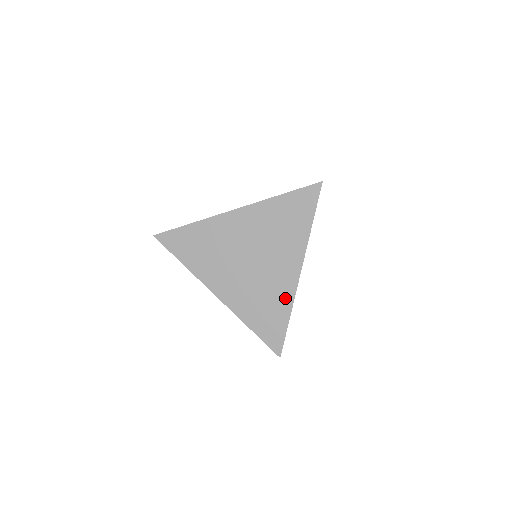
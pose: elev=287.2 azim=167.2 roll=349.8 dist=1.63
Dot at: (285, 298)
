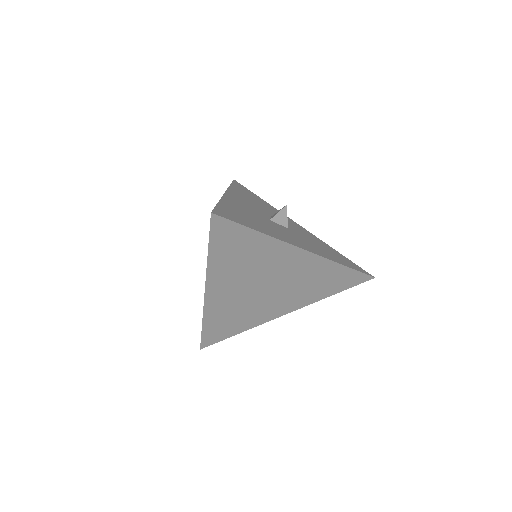
Dot at: (253, 322)
